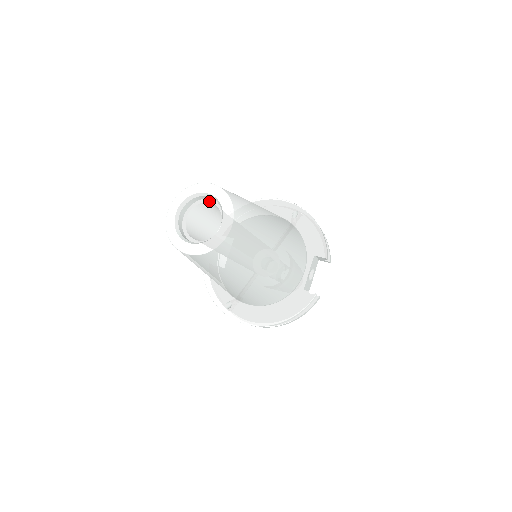
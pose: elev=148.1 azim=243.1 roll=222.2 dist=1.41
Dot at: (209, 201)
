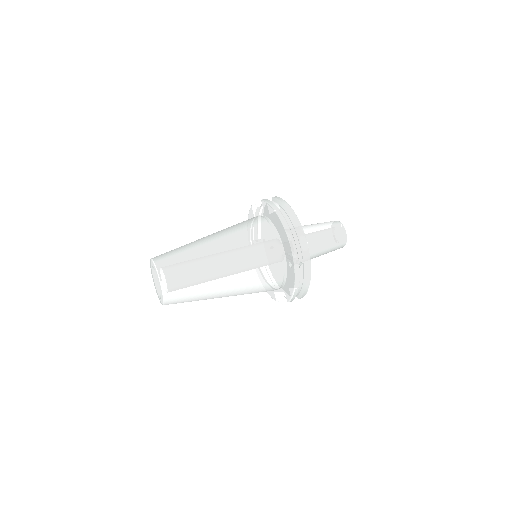
Dot at: occluded
